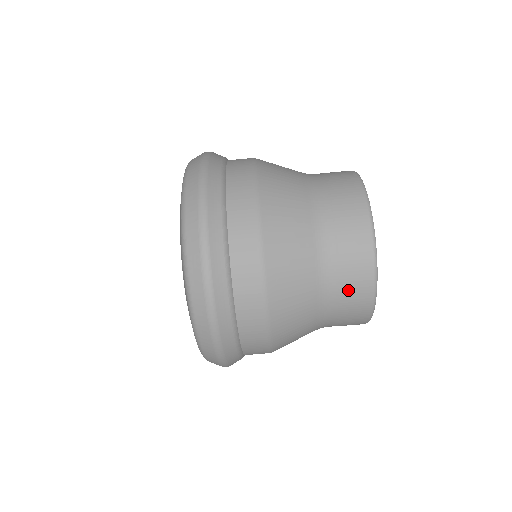
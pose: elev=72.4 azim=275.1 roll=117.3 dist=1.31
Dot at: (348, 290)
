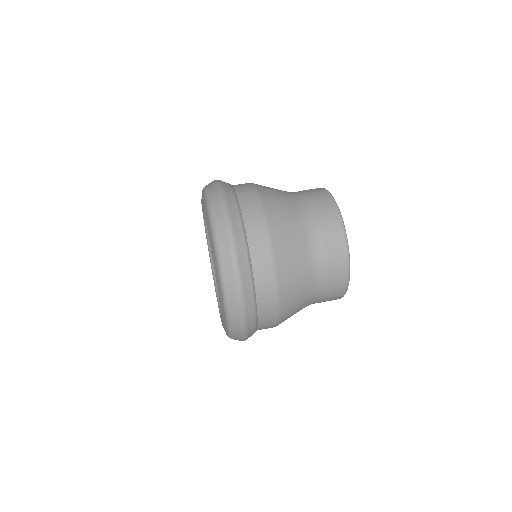
Dot at: (329, 250)
